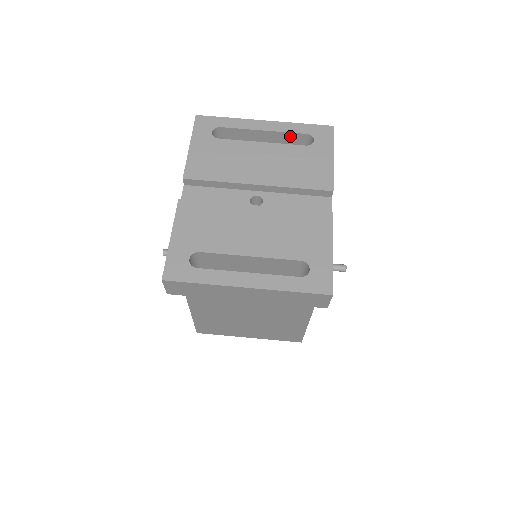
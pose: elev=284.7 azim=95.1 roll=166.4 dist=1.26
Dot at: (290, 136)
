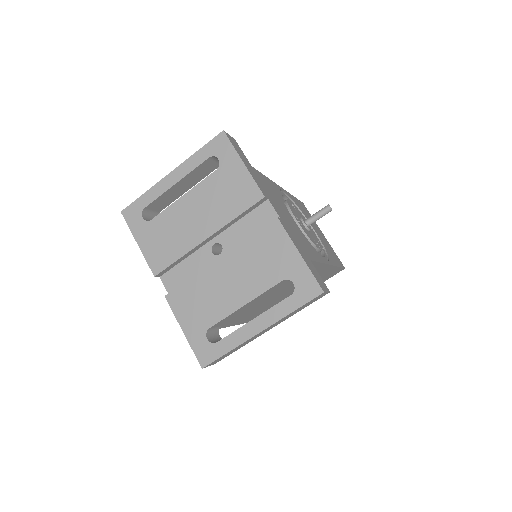
Dot at: (199, 169)
